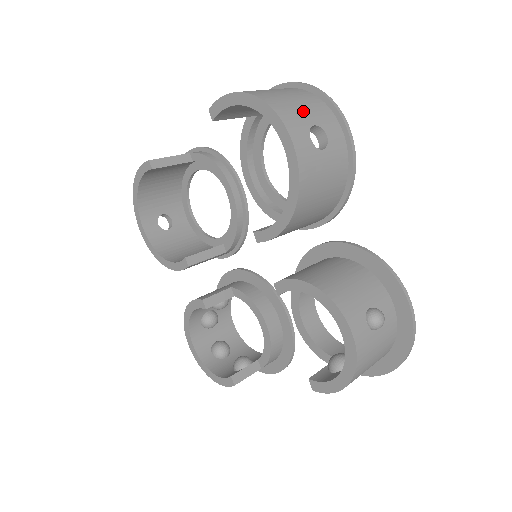
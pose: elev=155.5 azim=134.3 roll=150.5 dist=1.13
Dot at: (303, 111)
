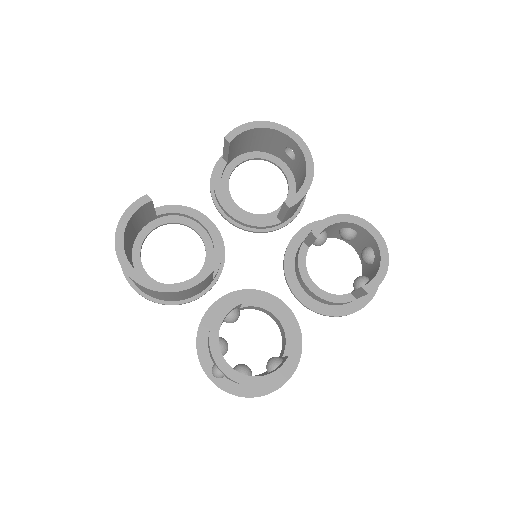
Dot at: occluded
